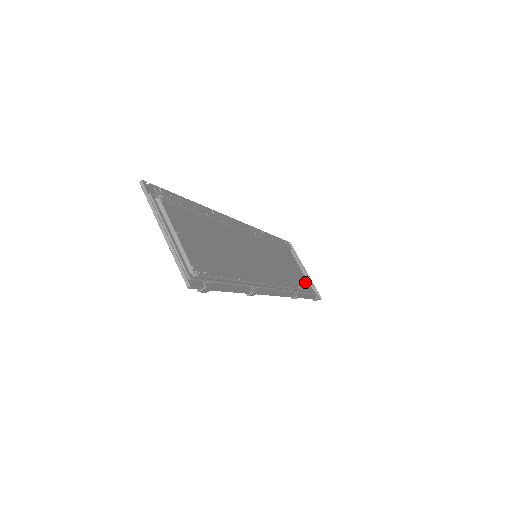
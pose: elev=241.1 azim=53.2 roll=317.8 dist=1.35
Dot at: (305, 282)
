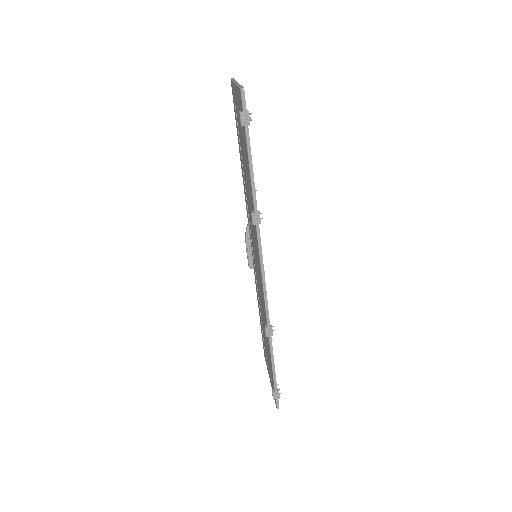
Dot at: occluded
